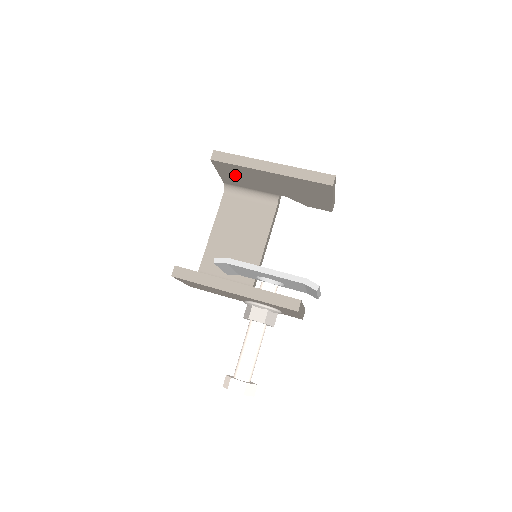
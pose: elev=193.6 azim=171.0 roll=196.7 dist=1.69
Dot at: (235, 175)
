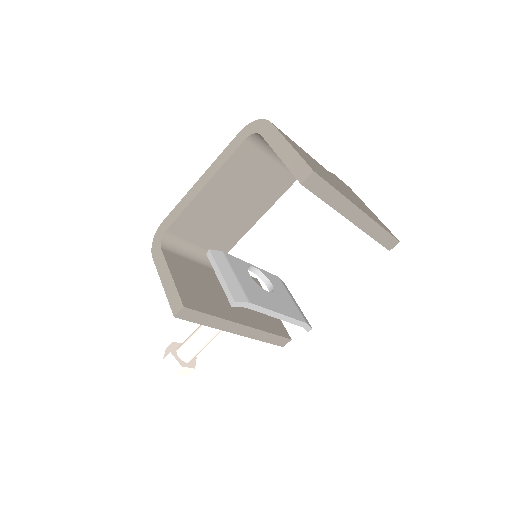
Dot at: occluded
